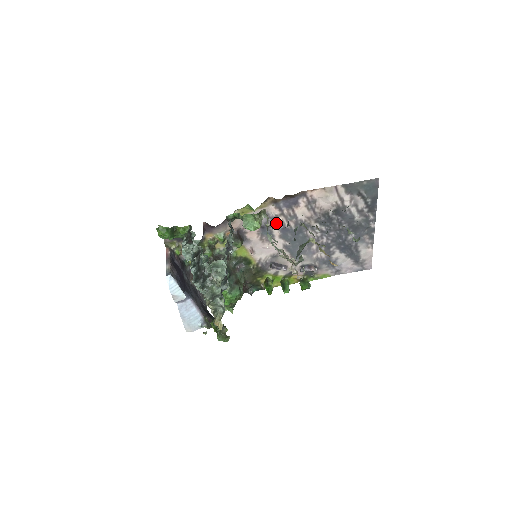
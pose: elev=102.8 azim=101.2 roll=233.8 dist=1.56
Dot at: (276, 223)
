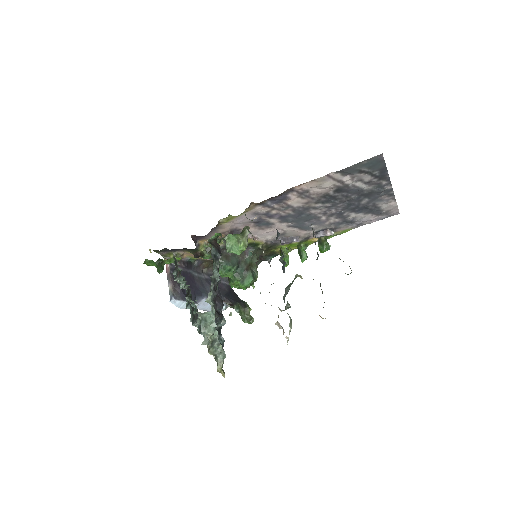
Dot at: (270, 216)
